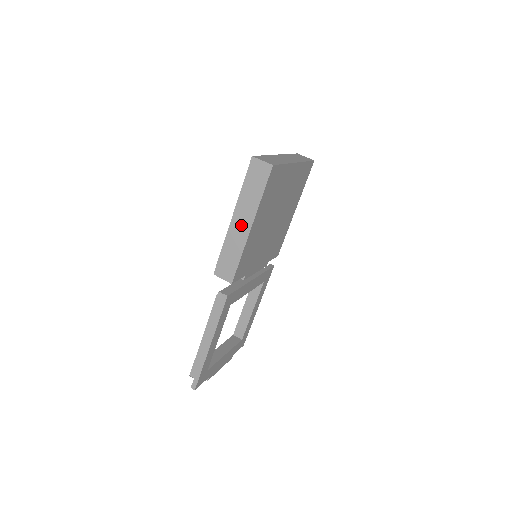
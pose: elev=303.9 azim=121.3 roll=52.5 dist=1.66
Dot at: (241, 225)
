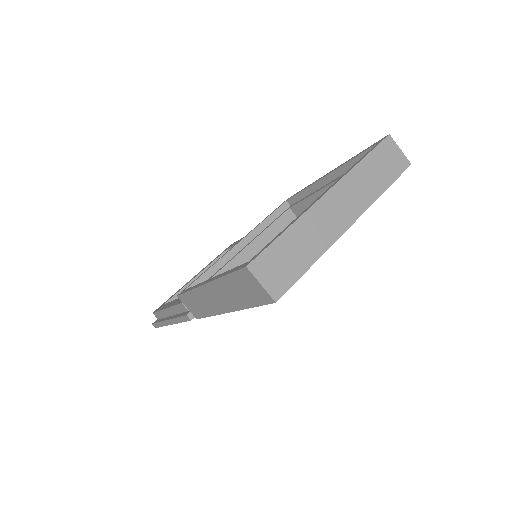
Dot at: (215, 300)
